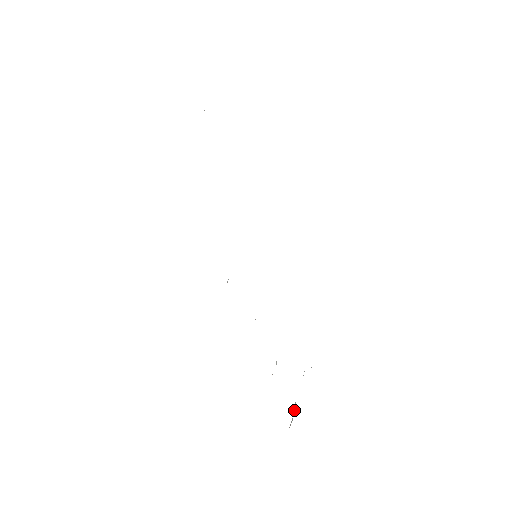
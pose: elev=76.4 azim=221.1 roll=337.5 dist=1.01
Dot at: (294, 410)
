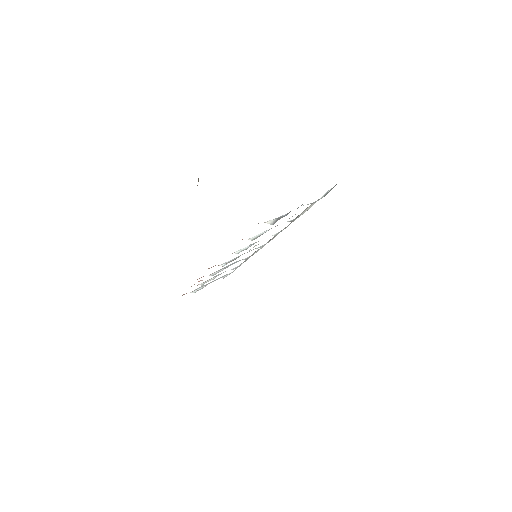
Dot at: (201, 288)
